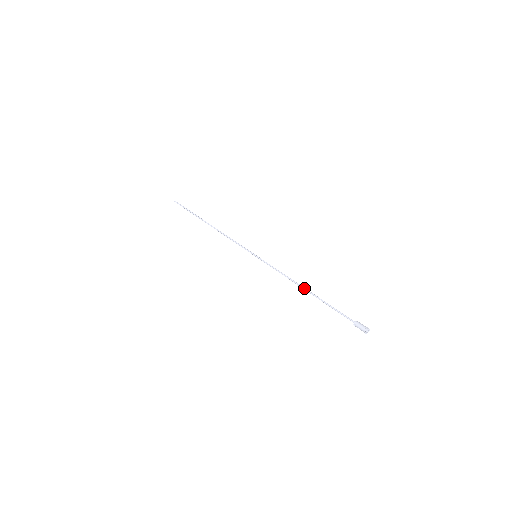
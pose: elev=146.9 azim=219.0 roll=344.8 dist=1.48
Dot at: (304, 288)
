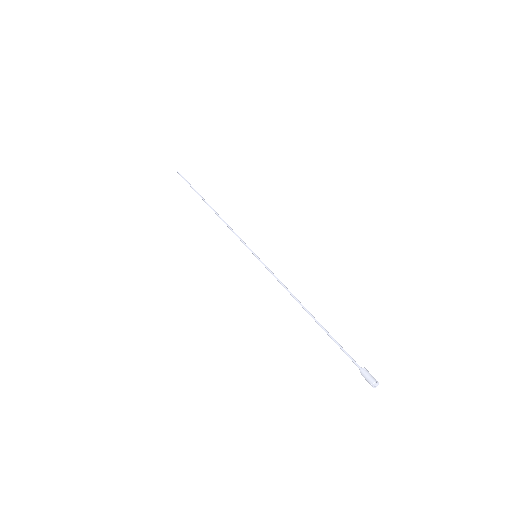
Dot at: (305, 310)
